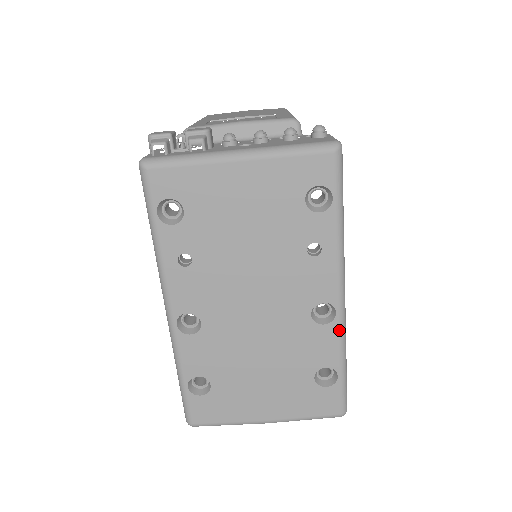
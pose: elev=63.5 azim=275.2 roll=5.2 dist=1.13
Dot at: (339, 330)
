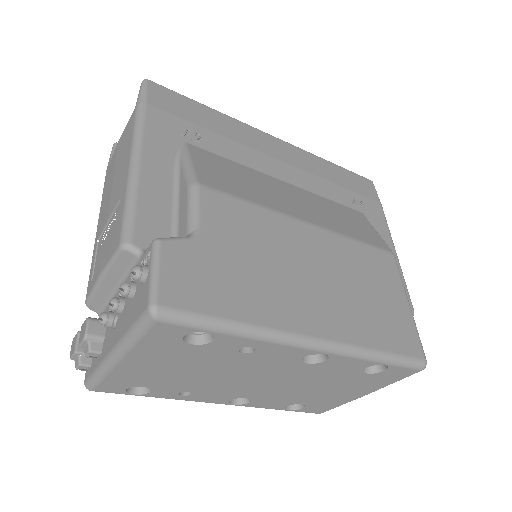
Dot at: (343, 356)
